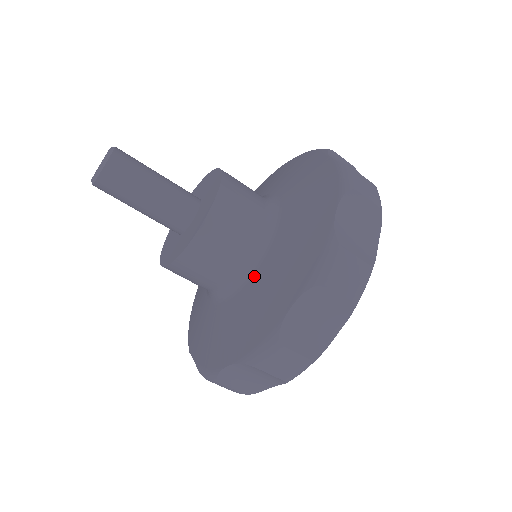
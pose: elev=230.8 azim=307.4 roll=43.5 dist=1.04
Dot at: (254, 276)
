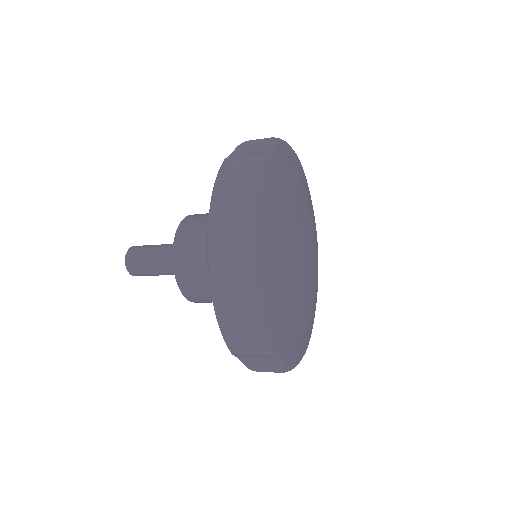
Dot at: occluded
